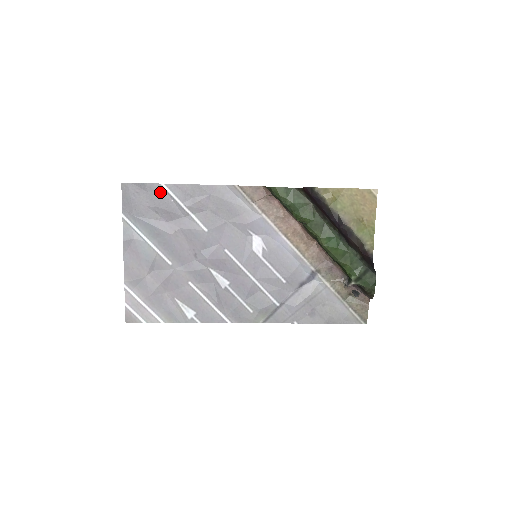
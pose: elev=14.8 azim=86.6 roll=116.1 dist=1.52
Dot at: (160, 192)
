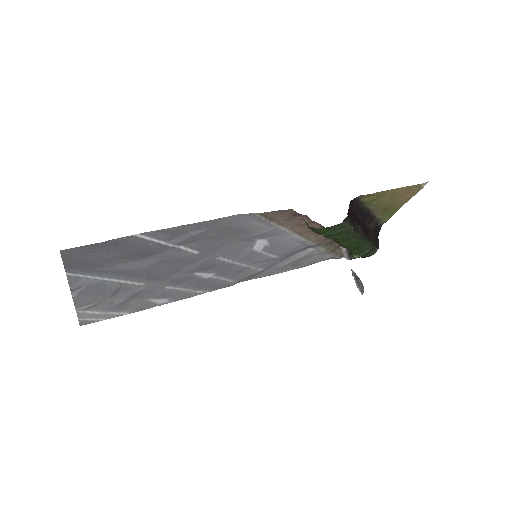
Dot at: (131, 242)
